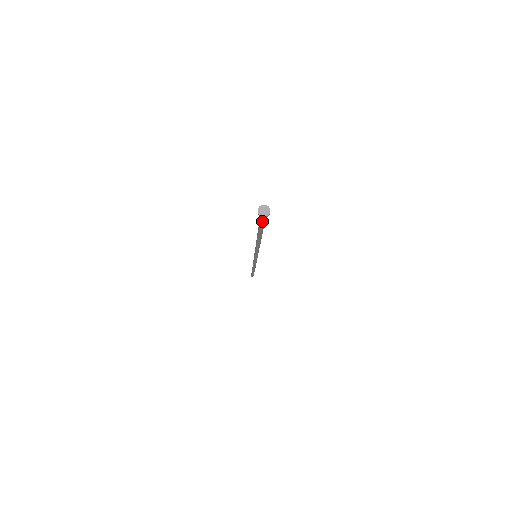
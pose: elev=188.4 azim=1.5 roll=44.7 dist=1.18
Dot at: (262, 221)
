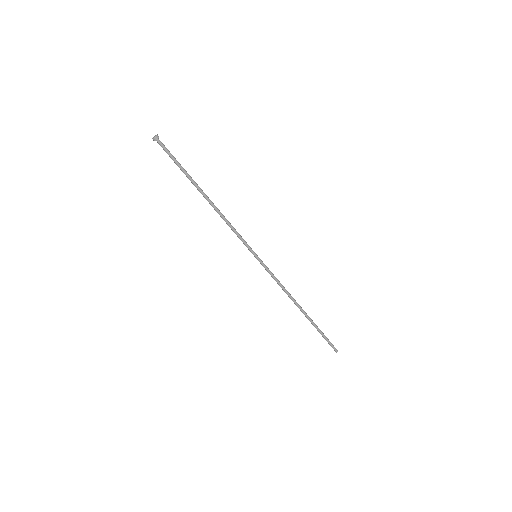
Dot at: (168, 151)
